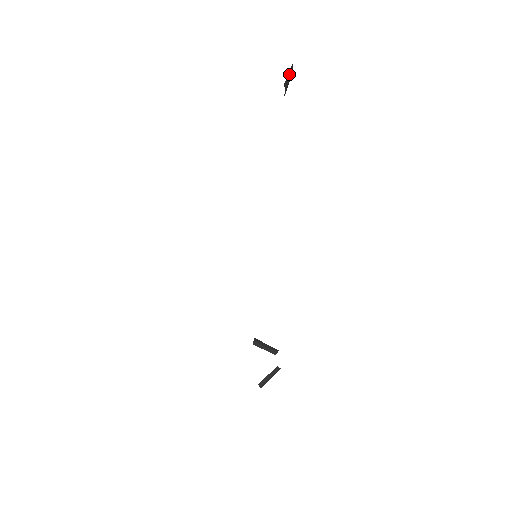
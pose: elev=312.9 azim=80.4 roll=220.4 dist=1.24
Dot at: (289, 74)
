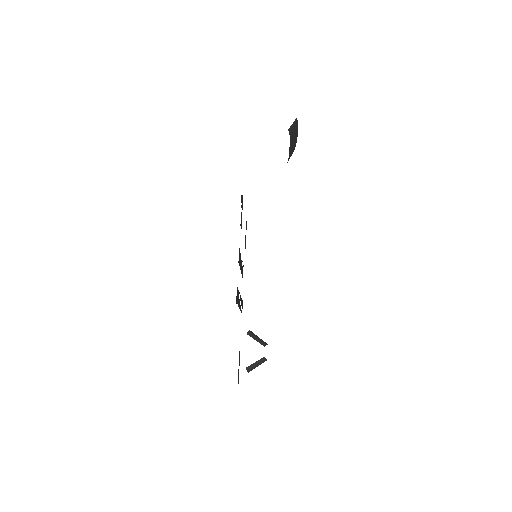
Dot at: (294, 124)
